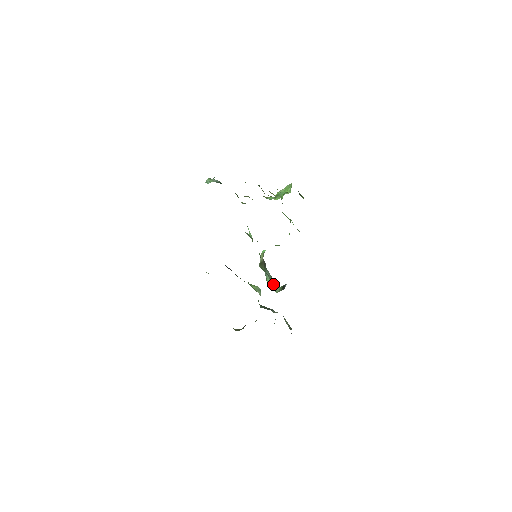
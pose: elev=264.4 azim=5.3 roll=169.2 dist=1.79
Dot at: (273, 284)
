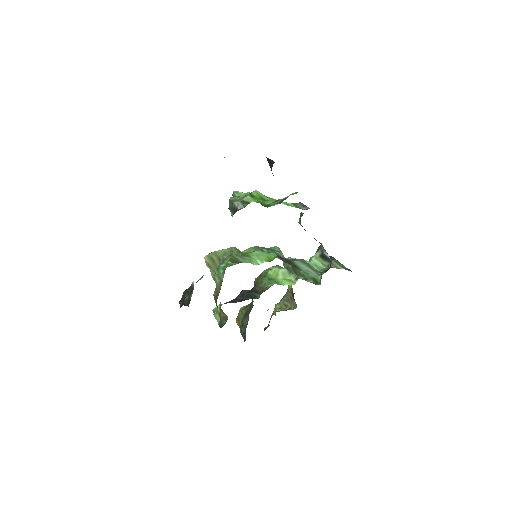
Dot at: (307, 263)
